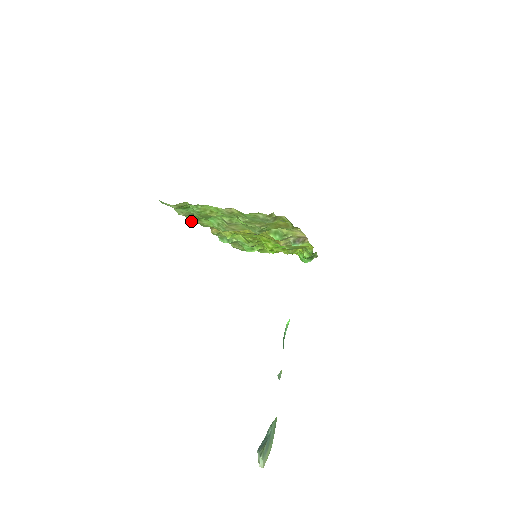
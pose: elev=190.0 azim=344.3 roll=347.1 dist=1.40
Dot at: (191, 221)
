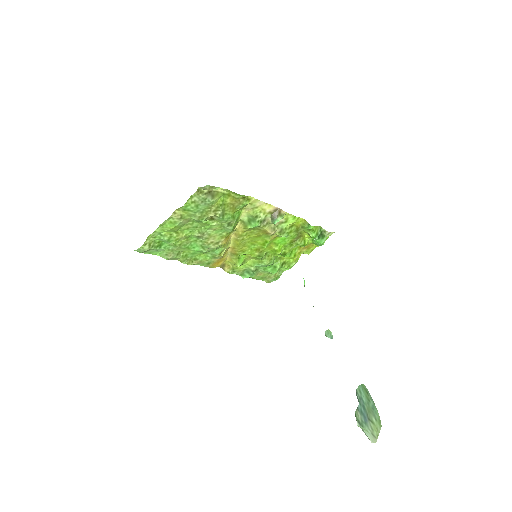
Dot at: (189, 264)
